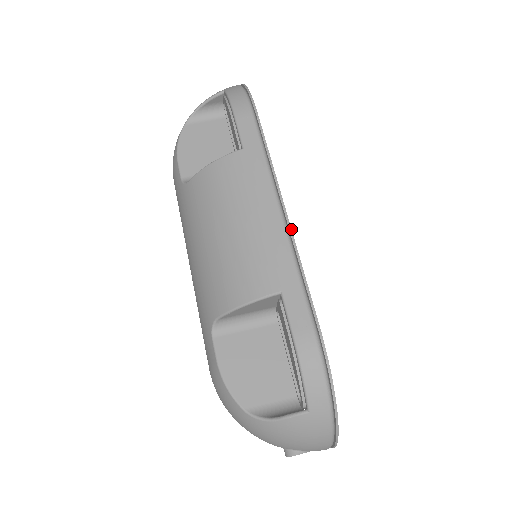
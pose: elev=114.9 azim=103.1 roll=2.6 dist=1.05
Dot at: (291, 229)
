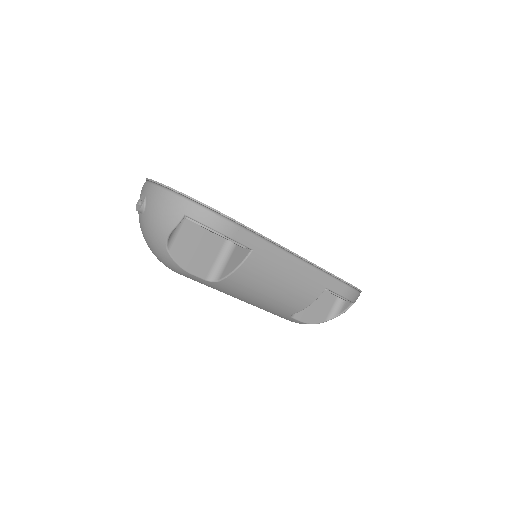
Dot at: (310, 262)
